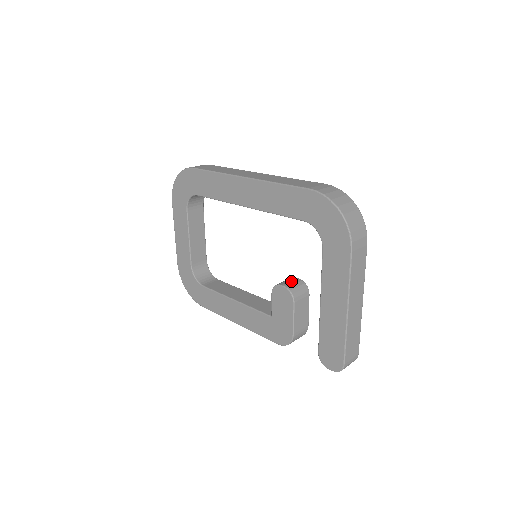
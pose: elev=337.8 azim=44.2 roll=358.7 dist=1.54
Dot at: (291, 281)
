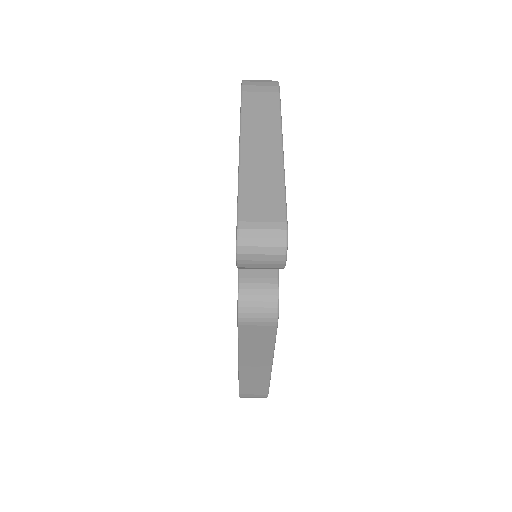
Dot at: occluded
